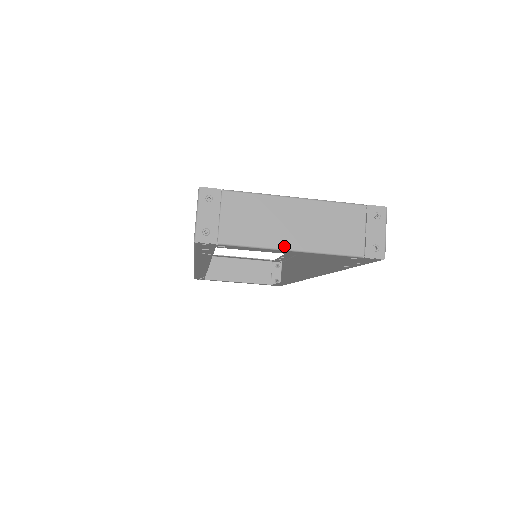
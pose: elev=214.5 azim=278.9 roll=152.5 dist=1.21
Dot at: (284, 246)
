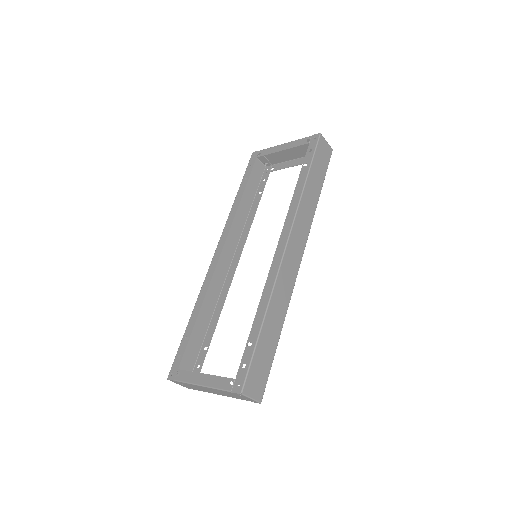
Dot at: occluded
